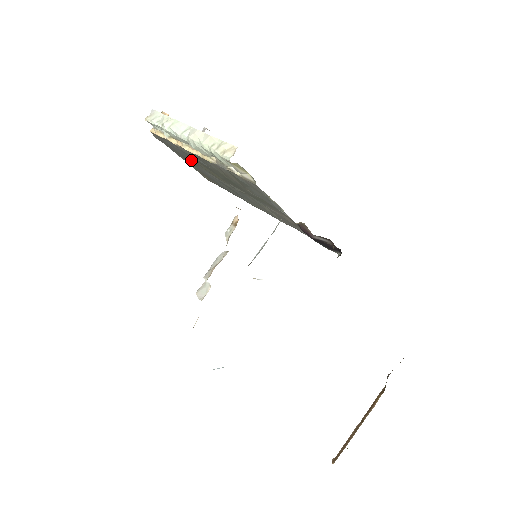
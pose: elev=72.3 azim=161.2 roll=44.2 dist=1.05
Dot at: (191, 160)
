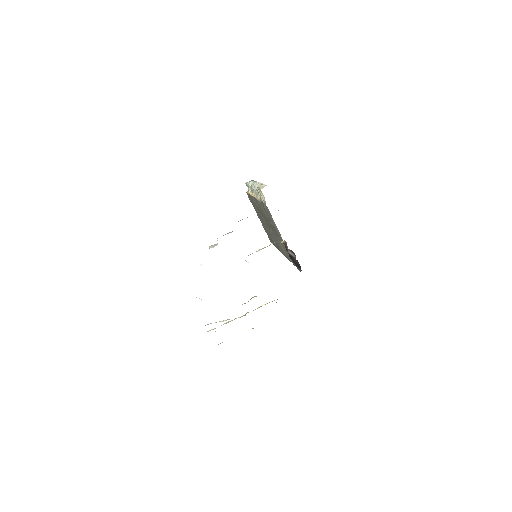
Dot at: (259, 213)
